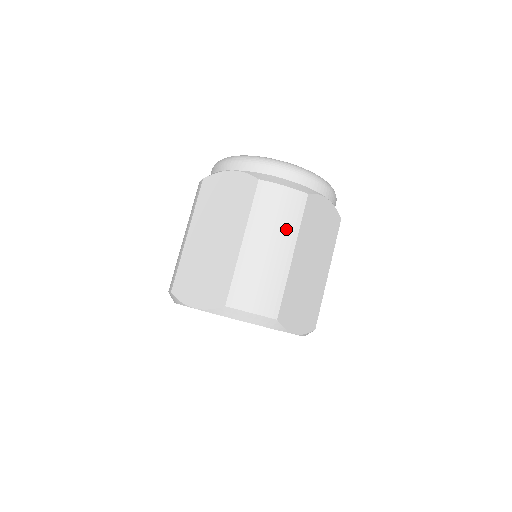
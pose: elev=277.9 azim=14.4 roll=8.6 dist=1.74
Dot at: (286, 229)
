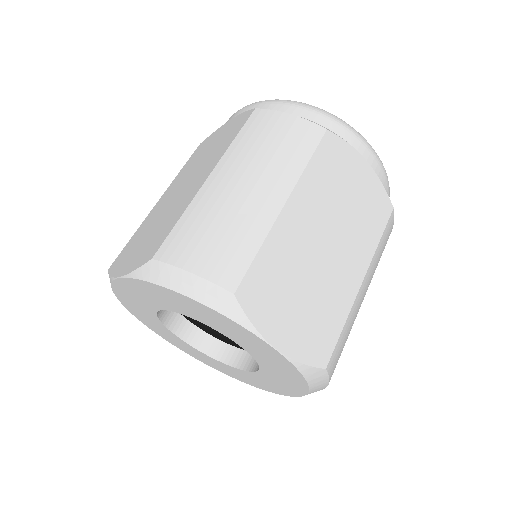
Dot at: (281, 165)
